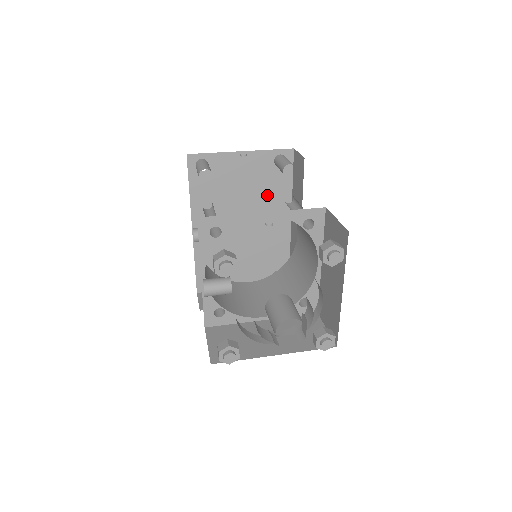
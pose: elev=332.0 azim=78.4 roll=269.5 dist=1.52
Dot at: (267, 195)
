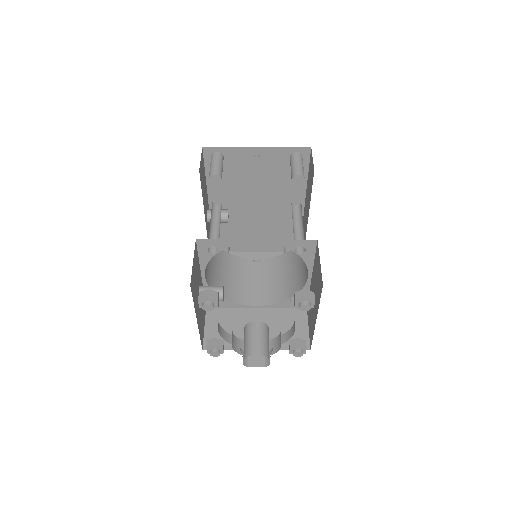
Dot at: (281, 184)
